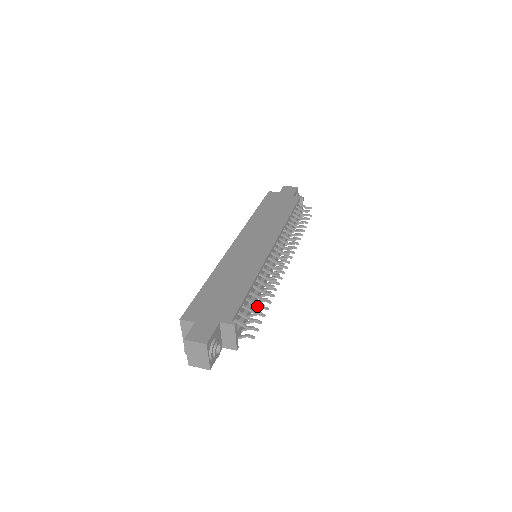
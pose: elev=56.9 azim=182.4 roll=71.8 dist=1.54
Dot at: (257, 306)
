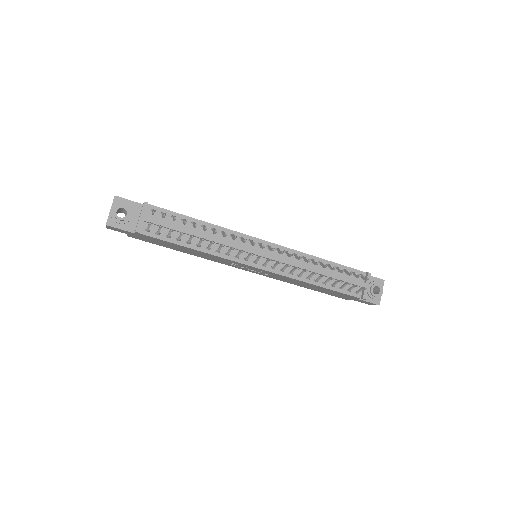
Dot at: (183, 223)
